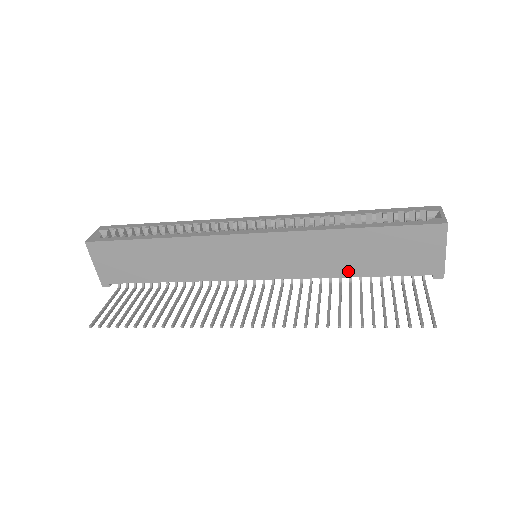
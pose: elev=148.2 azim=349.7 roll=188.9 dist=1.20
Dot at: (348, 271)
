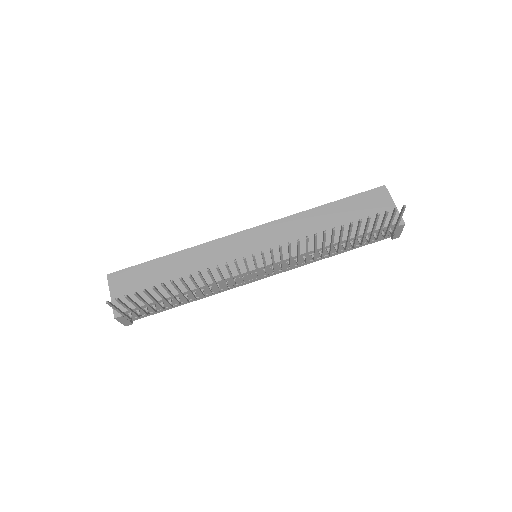
Dot at: occluded
